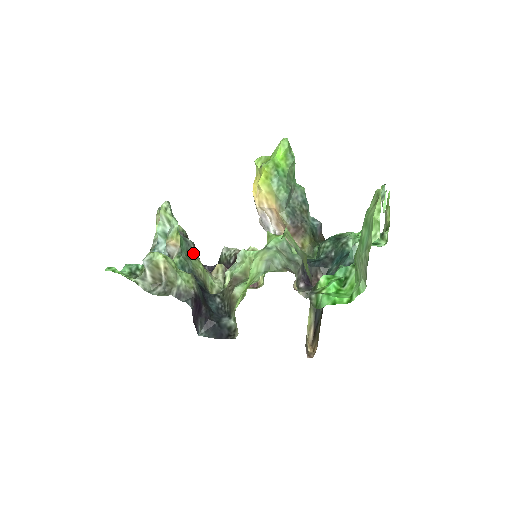
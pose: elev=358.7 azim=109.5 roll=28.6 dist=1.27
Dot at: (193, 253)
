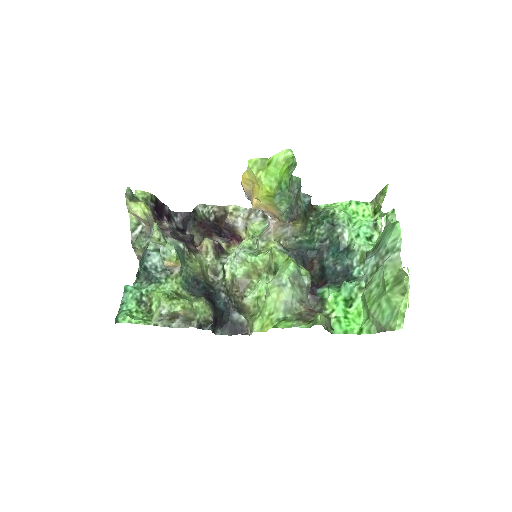
Dot at: (188, 256)
